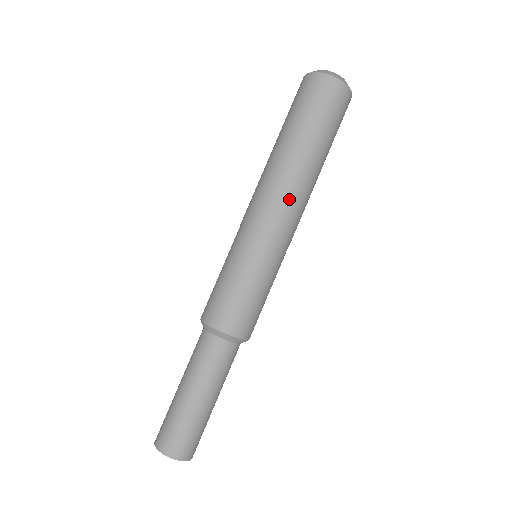
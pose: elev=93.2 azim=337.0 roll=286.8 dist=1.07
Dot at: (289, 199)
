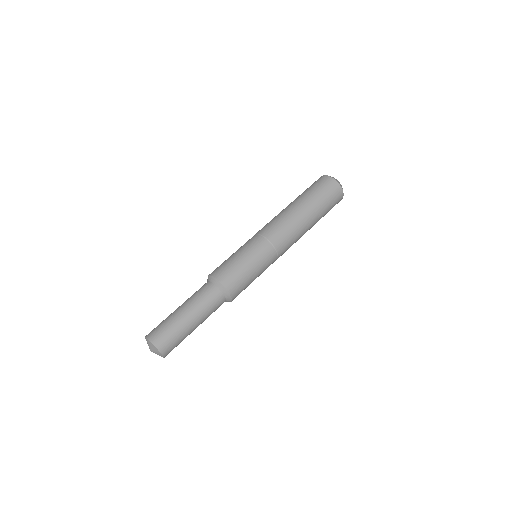
Dot at: (275, 219)
